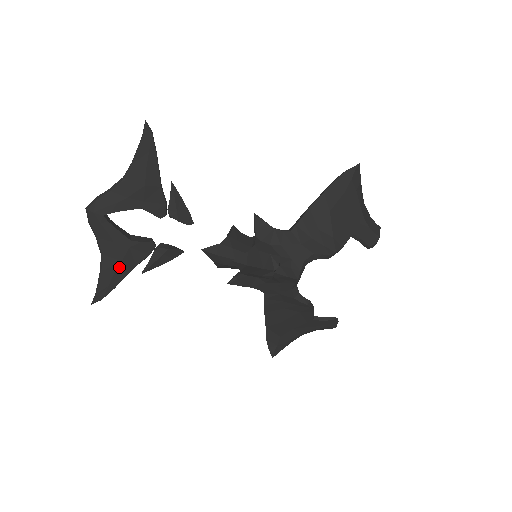
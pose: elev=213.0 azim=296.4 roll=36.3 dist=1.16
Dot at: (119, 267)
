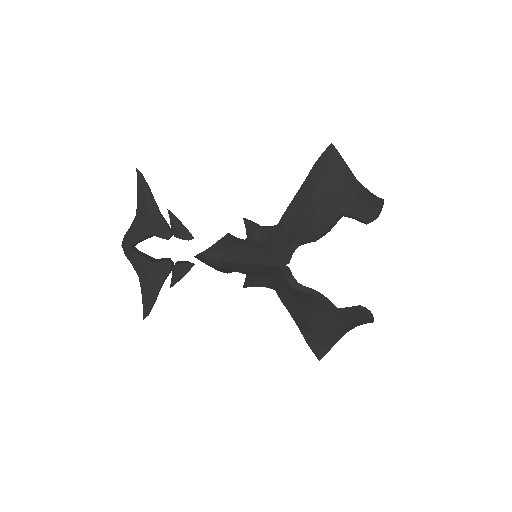
Dot at: (151, 285)
